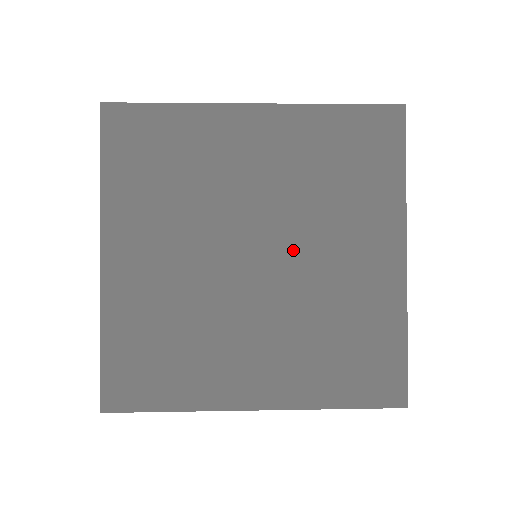
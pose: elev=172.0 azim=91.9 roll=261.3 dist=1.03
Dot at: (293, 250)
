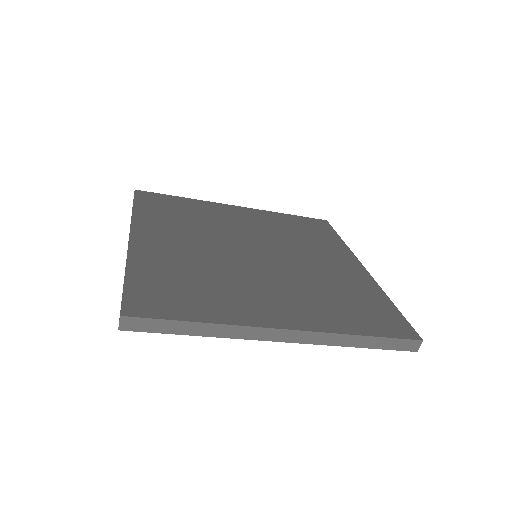
Dot at: (283, 254)
